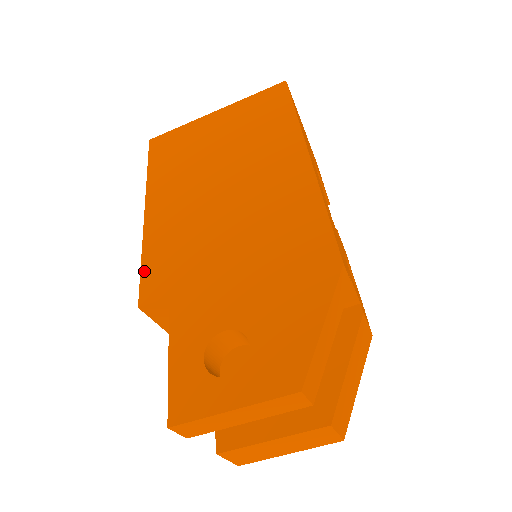
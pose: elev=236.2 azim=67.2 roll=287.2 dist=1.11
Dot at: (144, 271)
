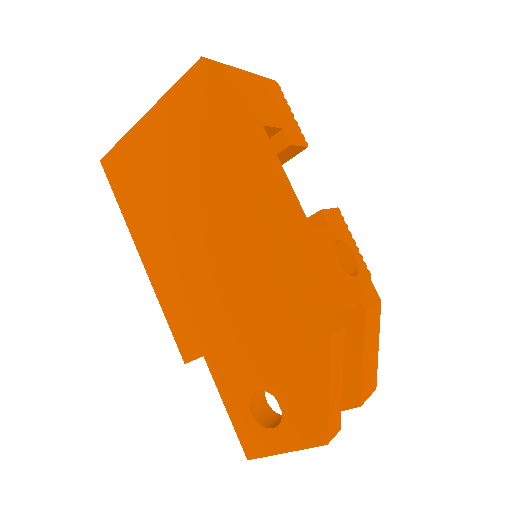
Dot at: (173, 329)
